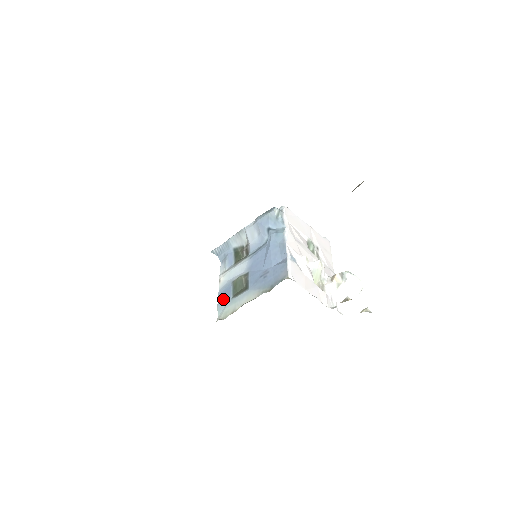
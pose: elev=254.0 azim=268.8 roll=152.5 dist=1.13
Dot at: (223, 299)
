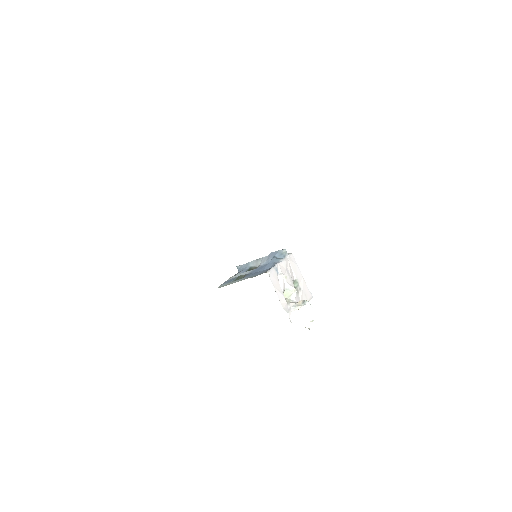
Dot at: (226, 282)
